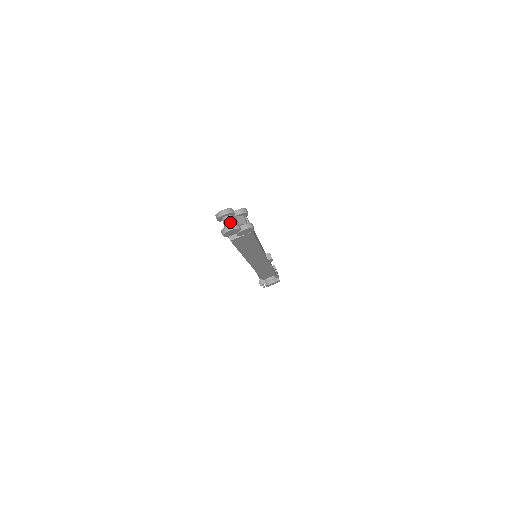
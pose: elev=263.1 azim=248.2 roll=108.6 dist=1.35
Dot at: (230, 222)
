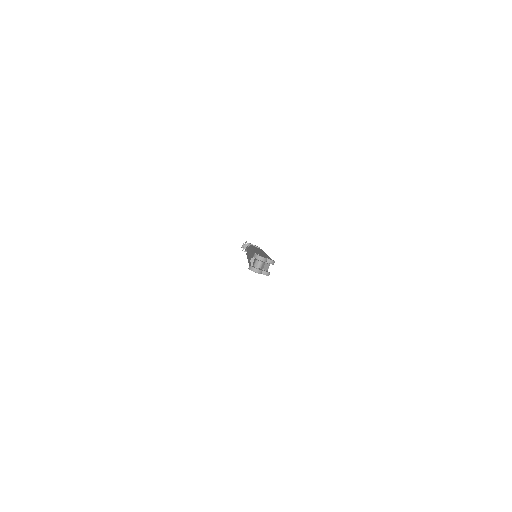
Dot at: (259, 266)
